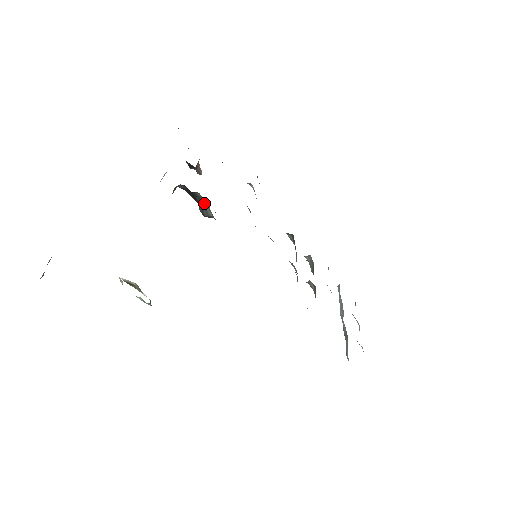
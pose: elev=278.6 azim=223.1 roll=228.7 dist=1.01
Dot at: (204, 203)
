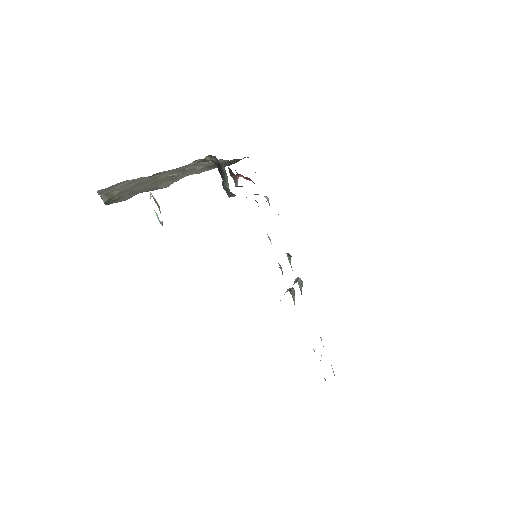
Dot at: (226, 177)
